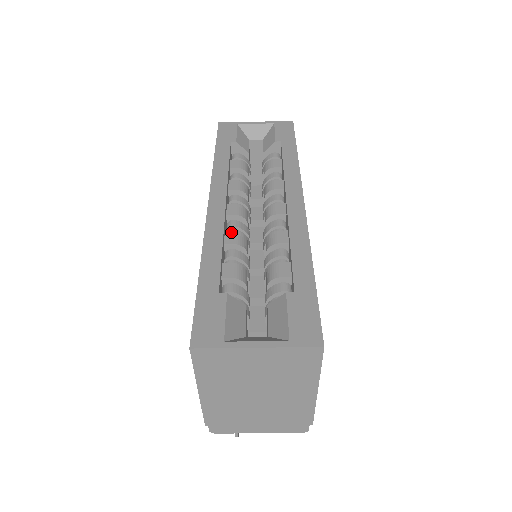
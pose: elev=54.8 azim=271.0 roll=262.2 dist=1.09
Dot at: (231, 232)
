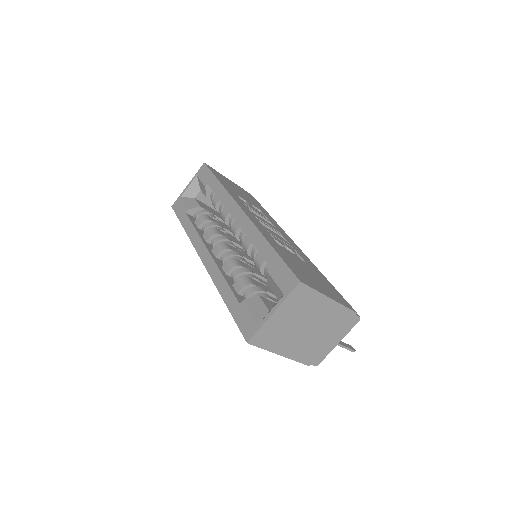
Dot at: (224, 264)
